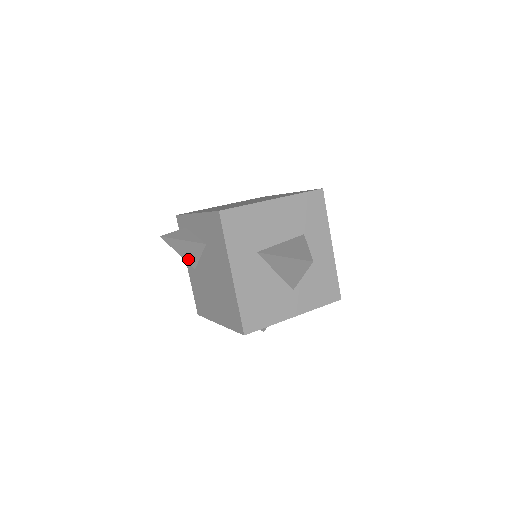
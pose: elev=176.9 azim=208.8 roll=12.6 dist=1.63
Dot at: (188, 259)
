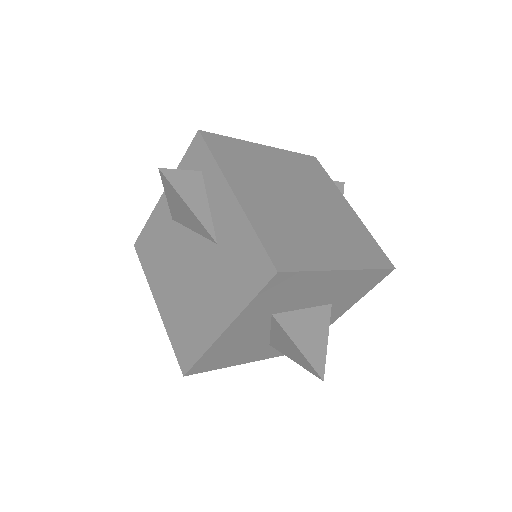
Dot at: (174, 211)
